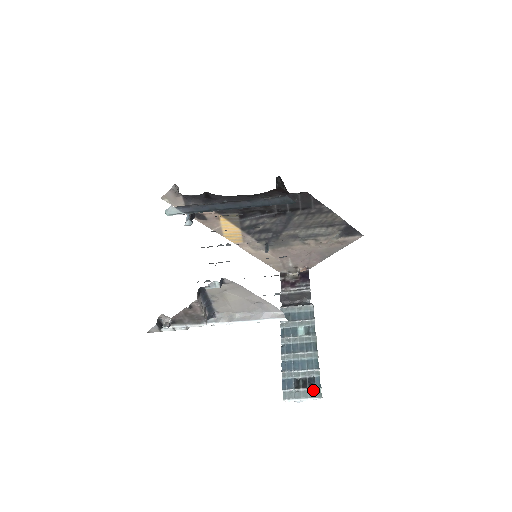
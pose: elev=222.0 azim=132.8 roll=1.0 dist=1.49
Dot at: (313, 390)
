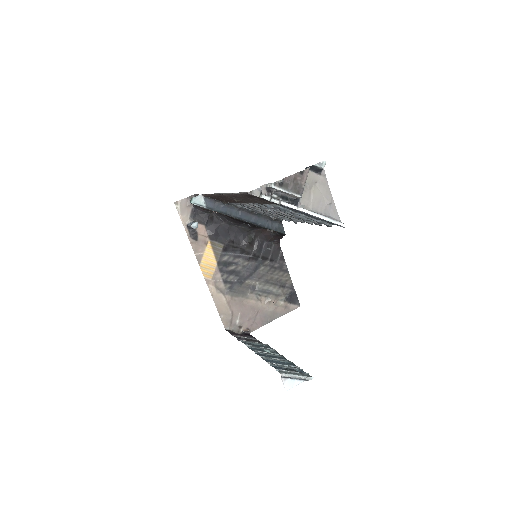
Dot at: (303, 373)
